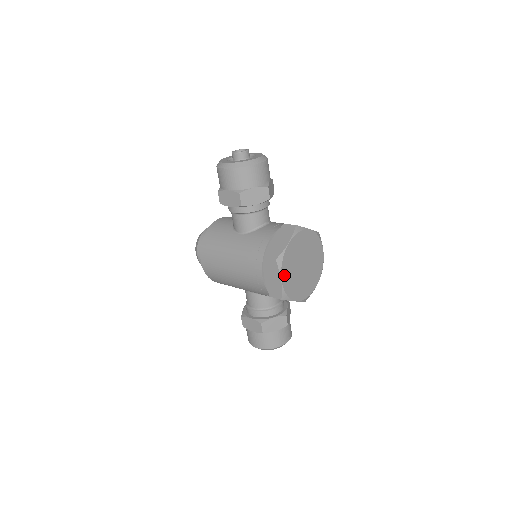
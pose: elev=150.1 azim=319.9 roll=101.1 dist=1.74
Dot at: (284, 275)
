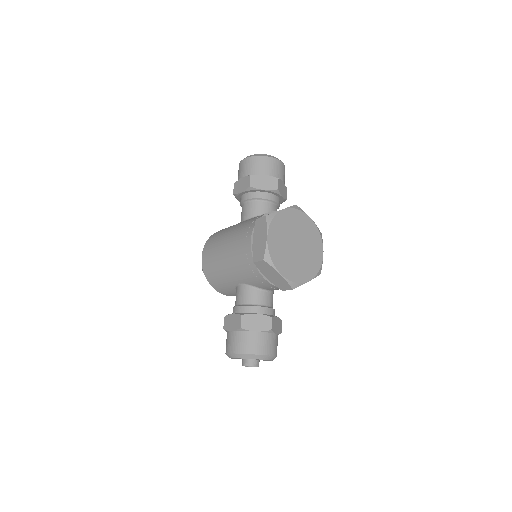
Dot at: (271, 234)
